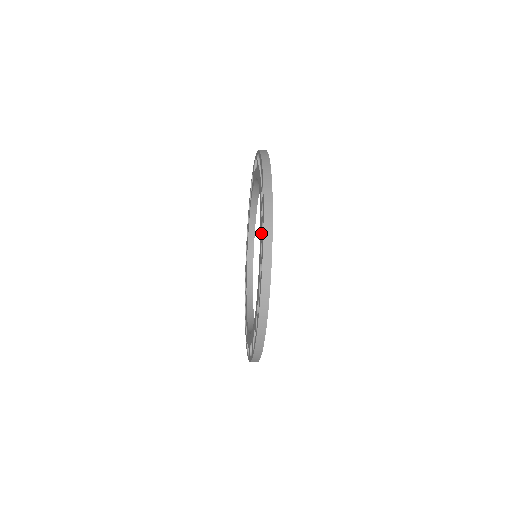
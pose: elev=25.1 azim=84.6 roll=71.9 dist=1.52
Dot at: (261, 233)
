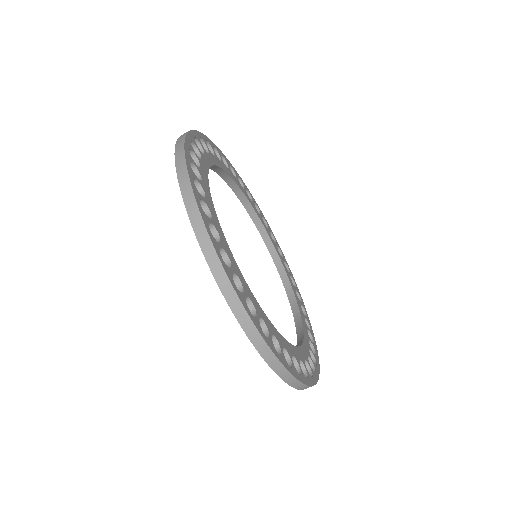
Dot at: occluded
